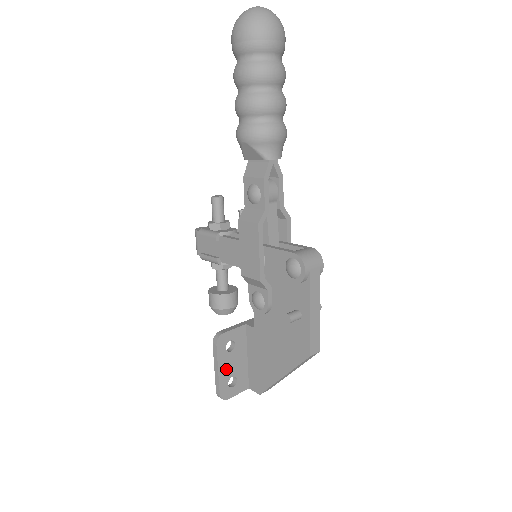
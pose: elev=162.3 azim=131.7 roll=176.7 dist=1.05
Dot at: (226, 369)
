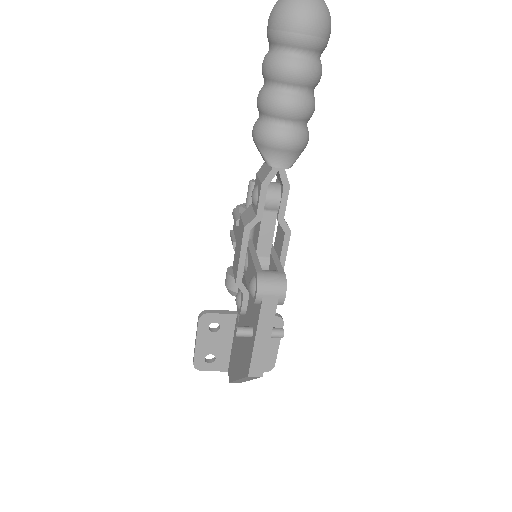
Dot at: (205, 345)
